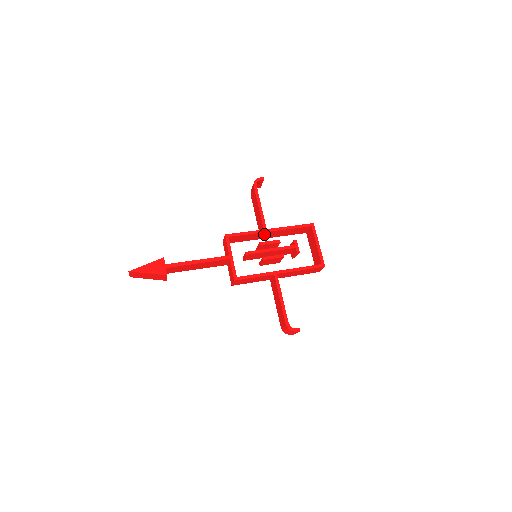
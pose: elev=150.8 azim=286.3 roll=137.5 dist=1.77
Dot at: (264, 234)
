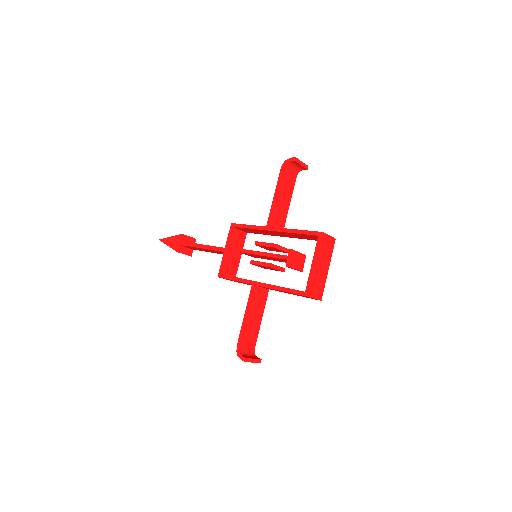
Dot at: (271, 232)
